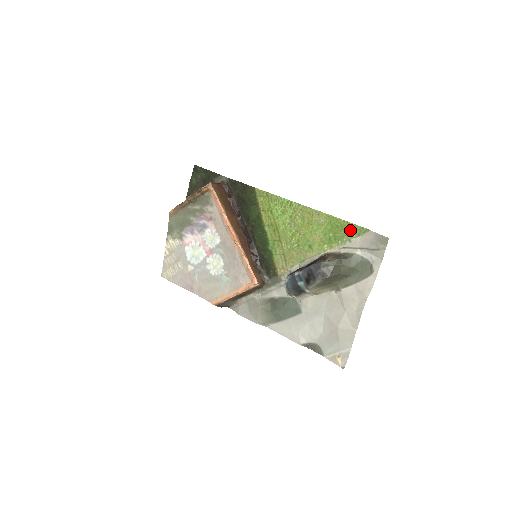
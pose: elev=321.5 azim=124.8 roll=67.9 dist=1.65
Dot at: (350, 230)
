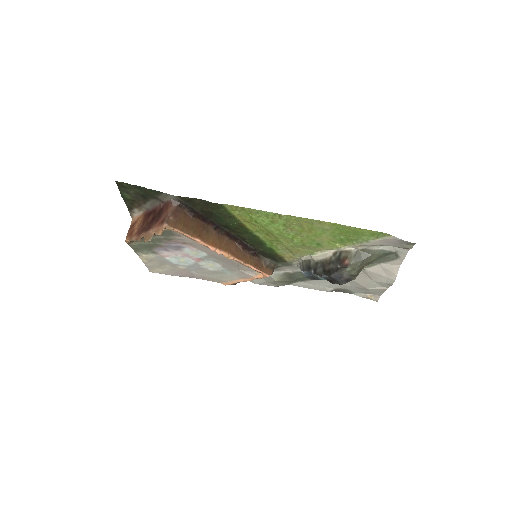
Dot at: (365, 234)
